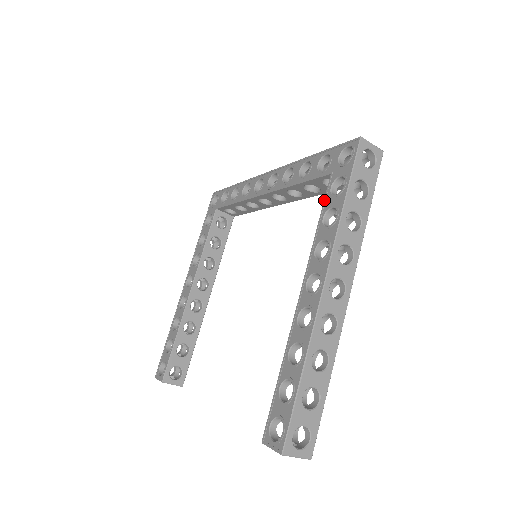
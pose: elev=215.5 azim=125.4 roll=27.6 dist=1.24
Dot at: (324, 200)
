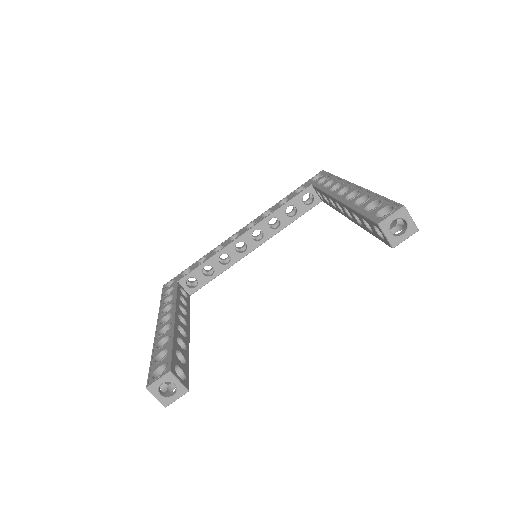
Dot at: (317, 187)
